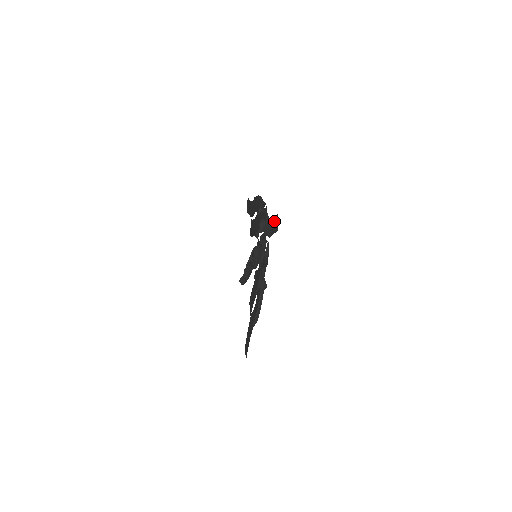
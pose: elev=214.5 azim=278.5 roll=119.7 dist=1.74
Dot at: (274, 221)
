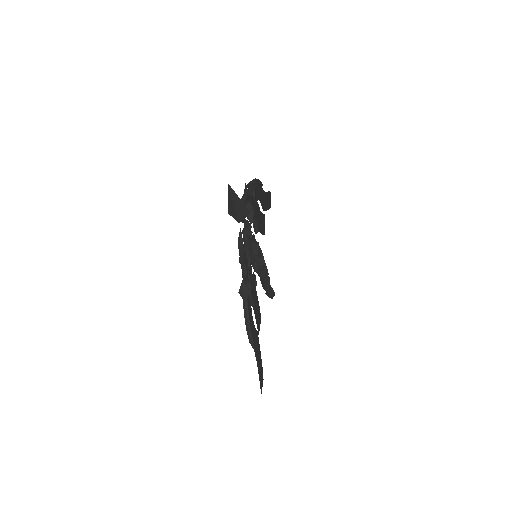
Dot at: (230, 197)
